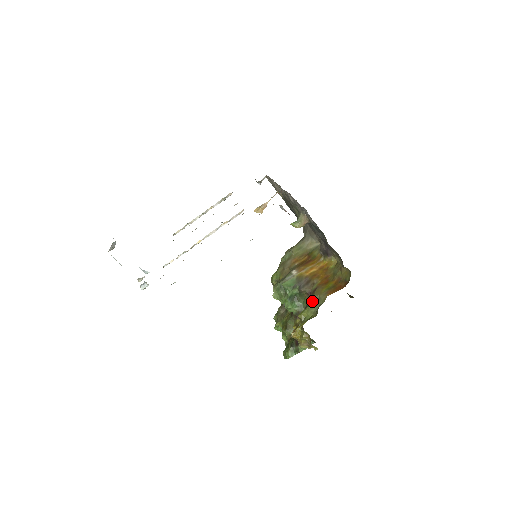
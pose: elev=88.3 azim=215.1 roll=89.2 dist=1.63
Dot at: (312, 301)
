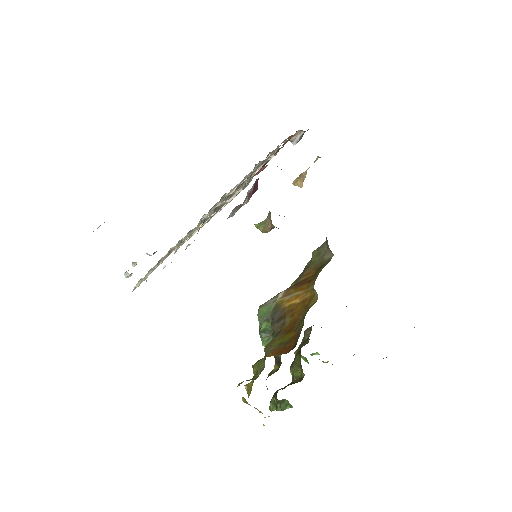
Dot at: (265, 352)
